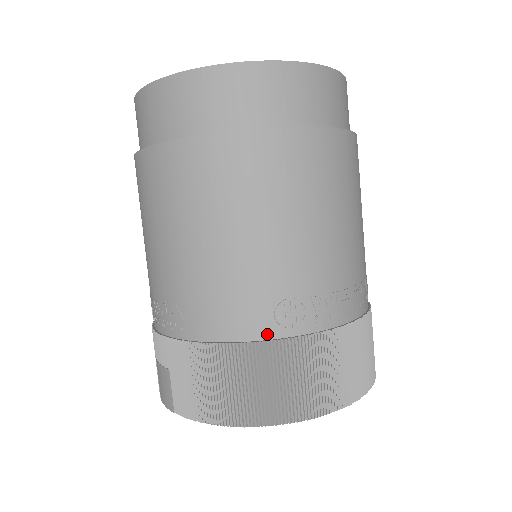
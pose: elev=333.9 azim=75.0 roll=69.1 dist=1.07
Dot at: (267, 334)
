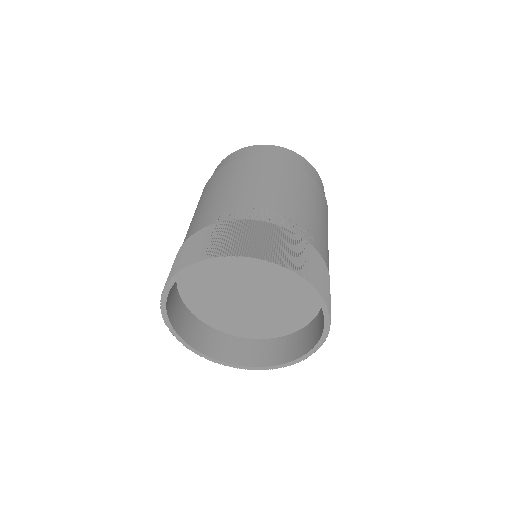
Dot at: (206, 226)
